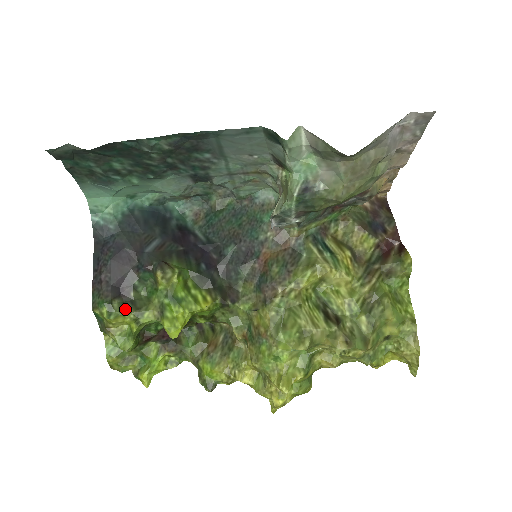
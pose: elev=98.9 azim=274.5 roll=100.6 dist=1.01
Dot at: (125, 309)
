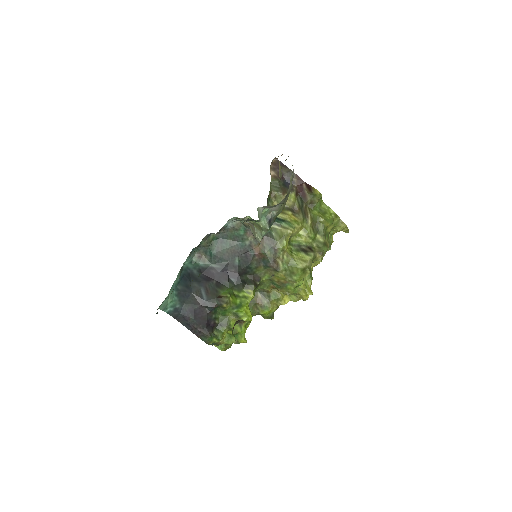
Dot at: (221, 330)
